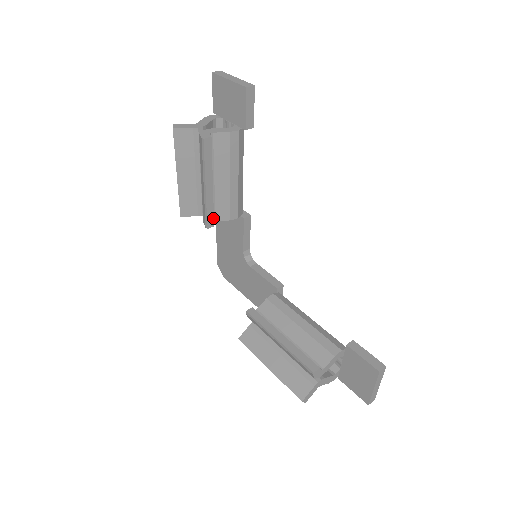
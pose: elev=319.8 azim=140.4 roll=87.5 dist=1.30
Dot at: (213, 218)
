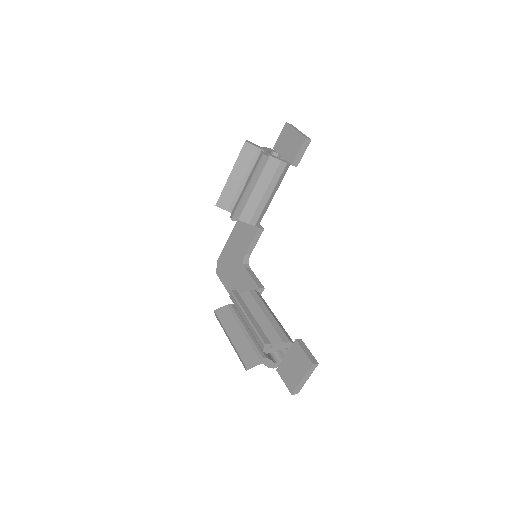
Dot at: (239, 215)
